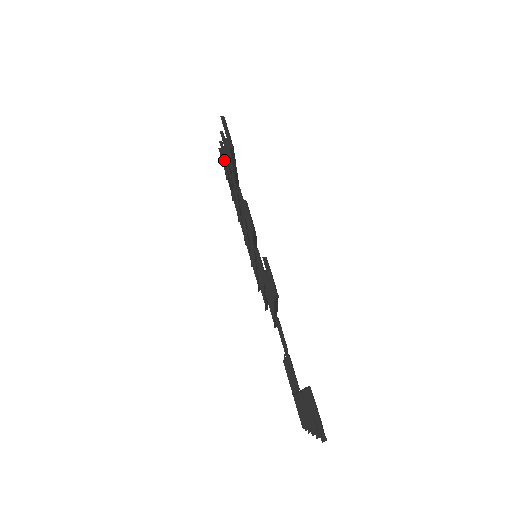
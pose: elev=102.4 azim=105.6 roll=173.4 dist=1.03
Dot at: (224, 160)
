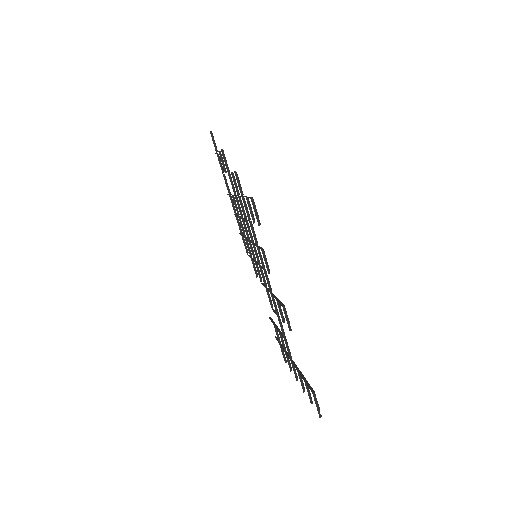
Dot at: (221, 156)
